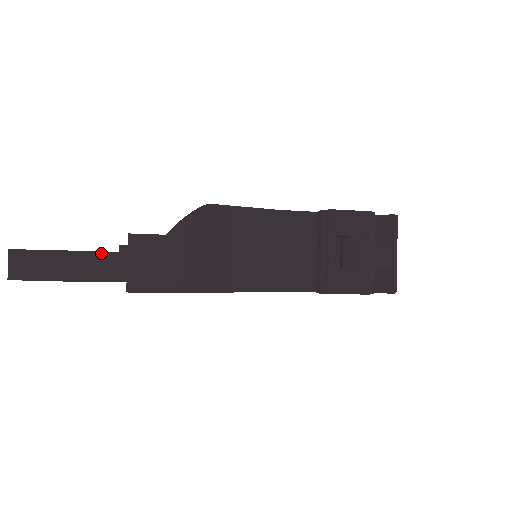
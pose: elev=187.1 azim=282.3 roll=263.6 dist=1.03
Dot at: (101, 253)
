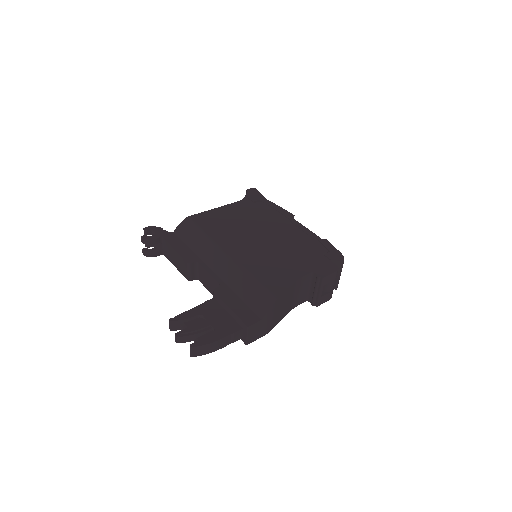
Dot at: (233, 334)
